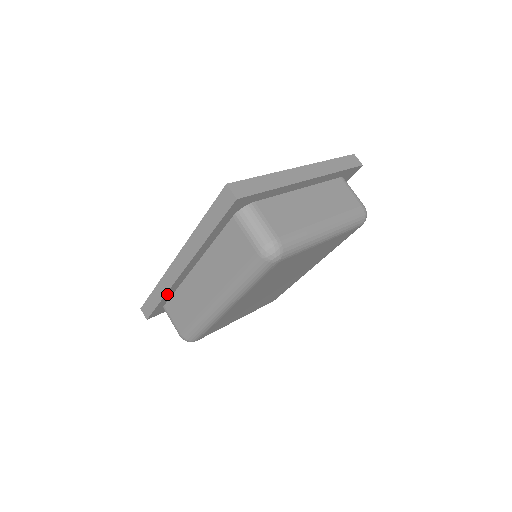
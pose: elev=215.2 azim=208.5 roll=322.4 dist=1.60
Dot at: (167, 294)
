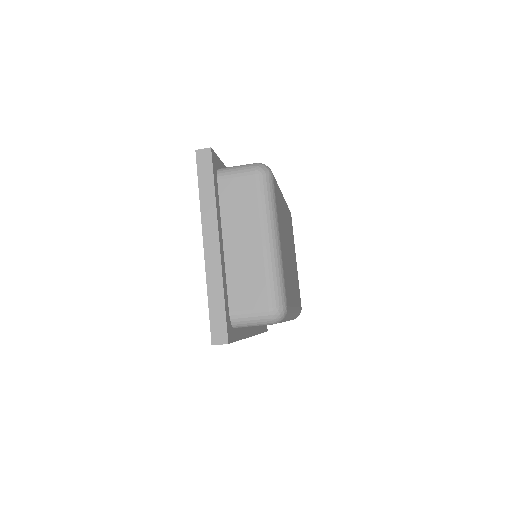
Dot at: (259, 331)
